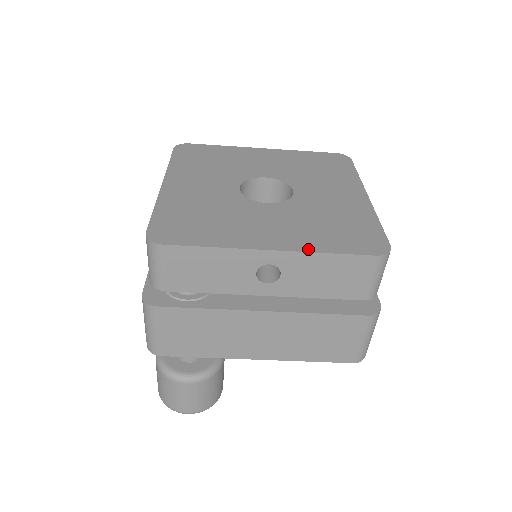
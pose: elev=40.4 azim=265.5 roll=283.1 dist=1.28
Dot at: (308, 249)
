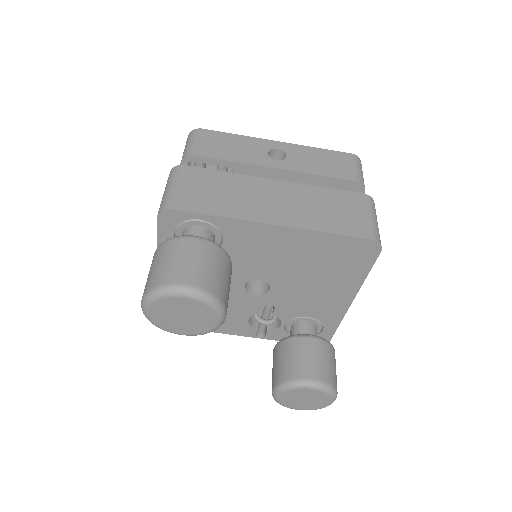
Dot at: (303, 148)
